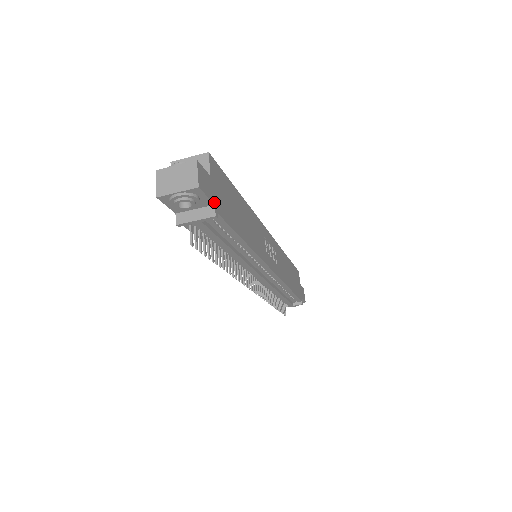
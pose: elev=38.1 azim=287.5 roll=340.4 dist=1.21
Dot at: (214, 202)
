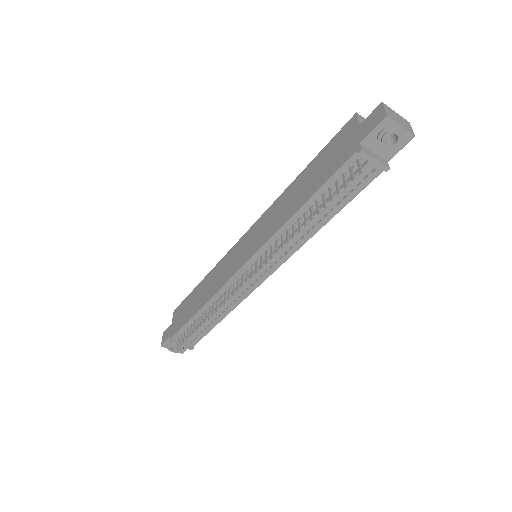
Dot at: (388, 160)
